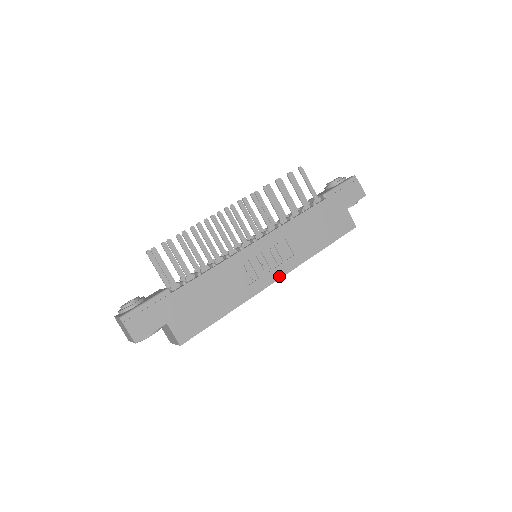
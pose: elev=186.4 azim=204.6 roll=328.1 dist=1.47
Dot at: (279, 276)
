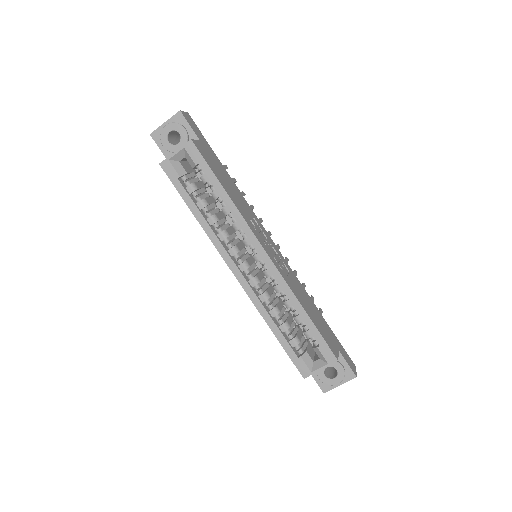
Dot at: (269, 255)
